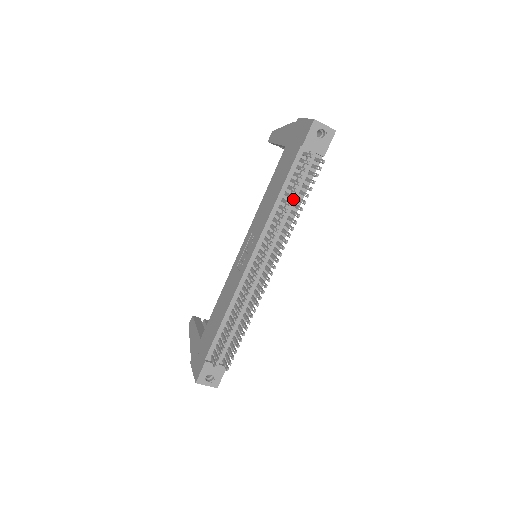
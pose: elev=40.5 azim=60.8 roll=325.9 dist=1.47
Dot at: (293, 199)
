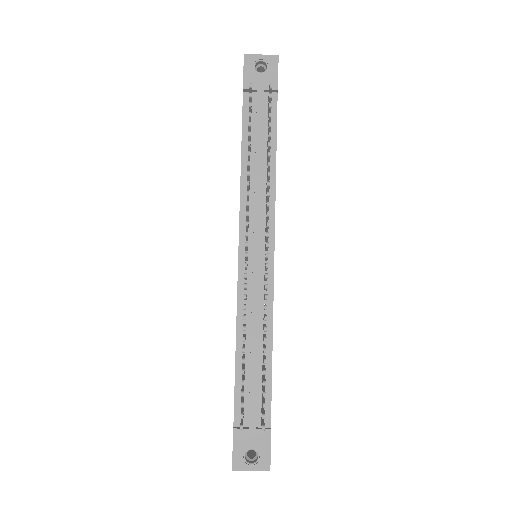
Dot at: (261, 155)
